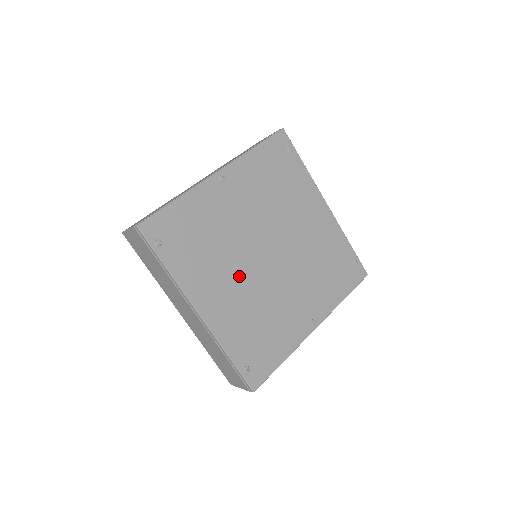
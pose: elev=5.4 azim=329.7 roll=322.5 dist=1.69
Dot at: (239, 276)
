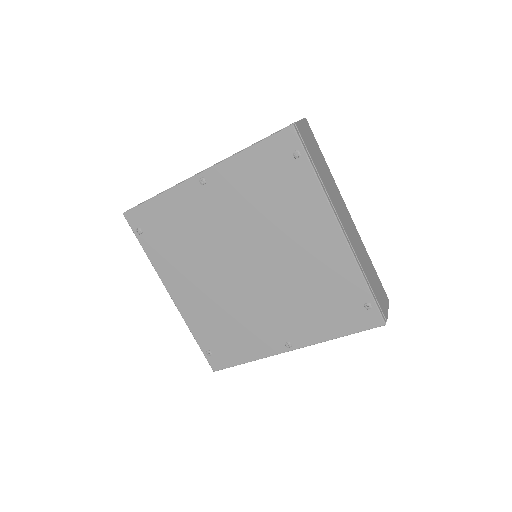
Dot at: (211, 278)
